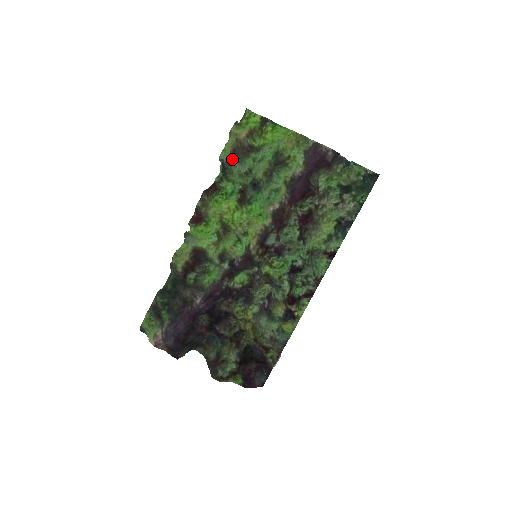
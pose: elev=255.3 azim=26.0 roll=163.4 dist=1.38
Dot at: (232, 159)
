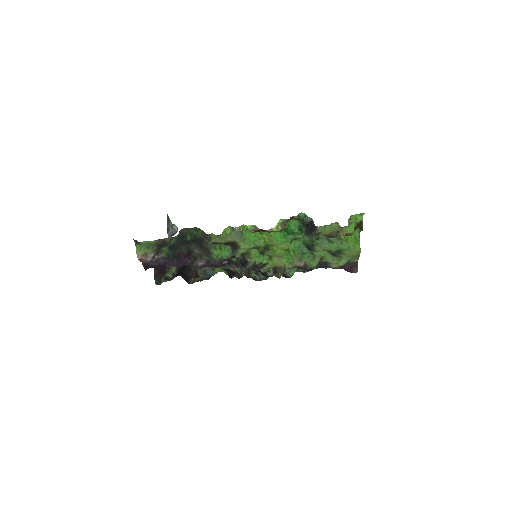
Dot at: occluded
